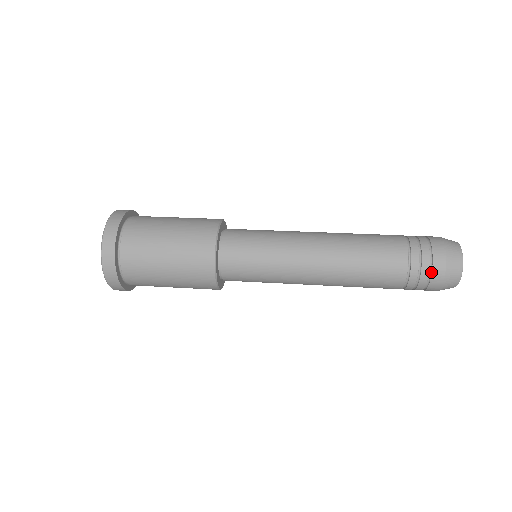
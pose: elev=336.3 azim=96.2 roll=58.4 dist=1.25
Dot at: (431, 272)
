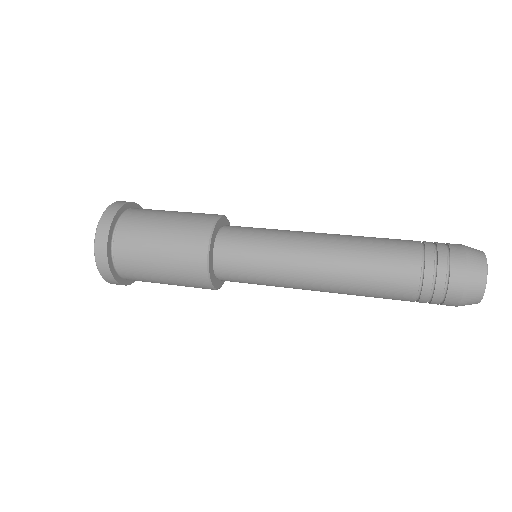
Dot at: (441, 304)
